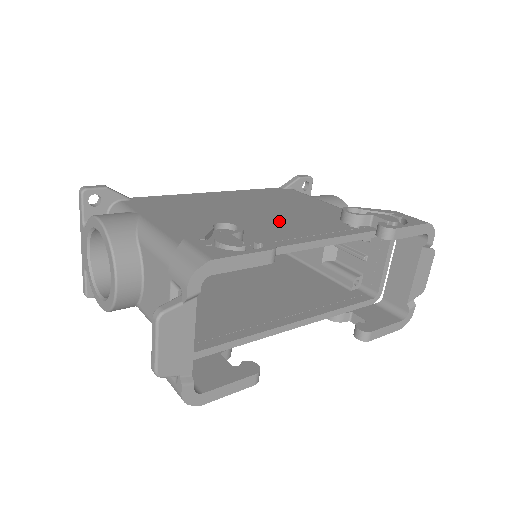
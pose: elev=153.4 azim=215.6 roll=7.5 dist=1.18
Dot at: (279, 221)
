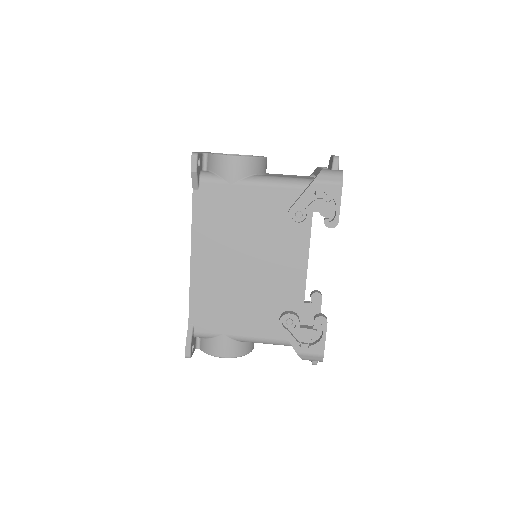
Dot at: (269, 260)
